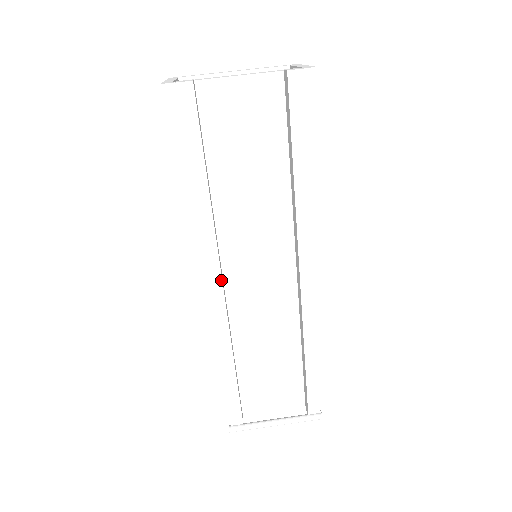
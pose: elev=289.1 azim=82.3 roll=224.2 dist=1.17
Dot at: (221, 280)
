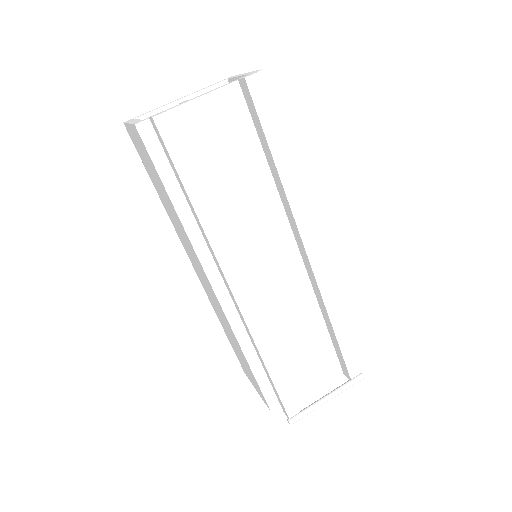
Dot at: (242, 284)
